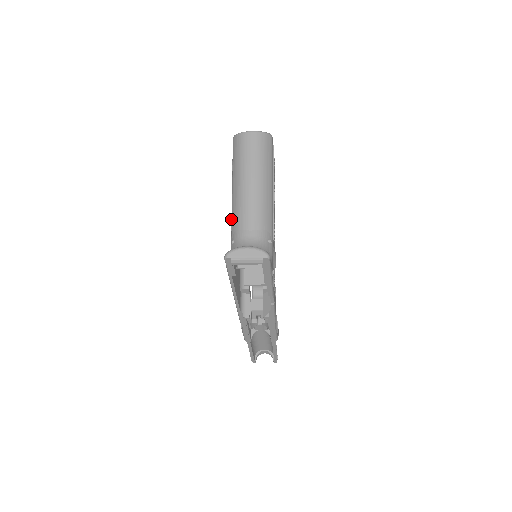
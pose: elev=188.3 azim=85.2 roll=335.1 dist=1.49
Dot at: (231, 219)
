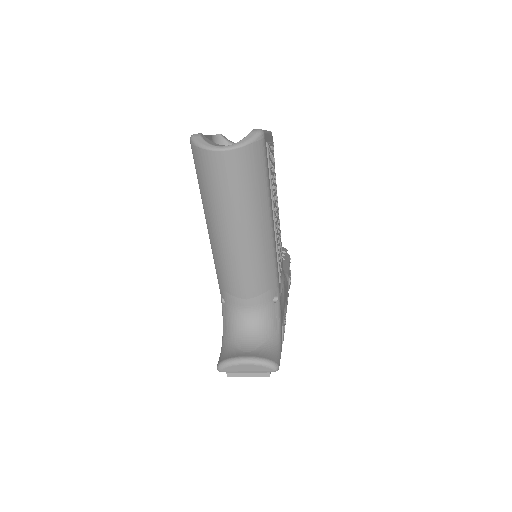
Dot at: occluded
